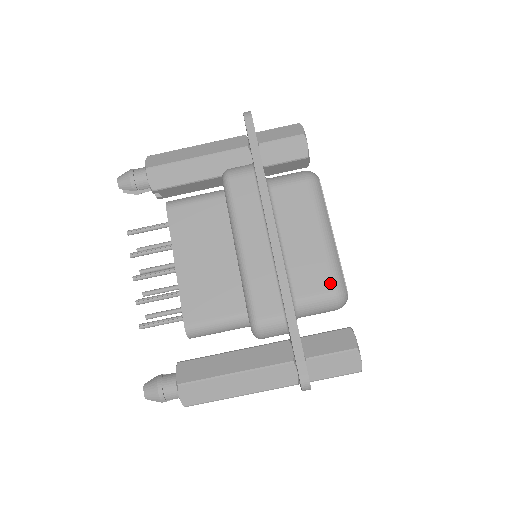
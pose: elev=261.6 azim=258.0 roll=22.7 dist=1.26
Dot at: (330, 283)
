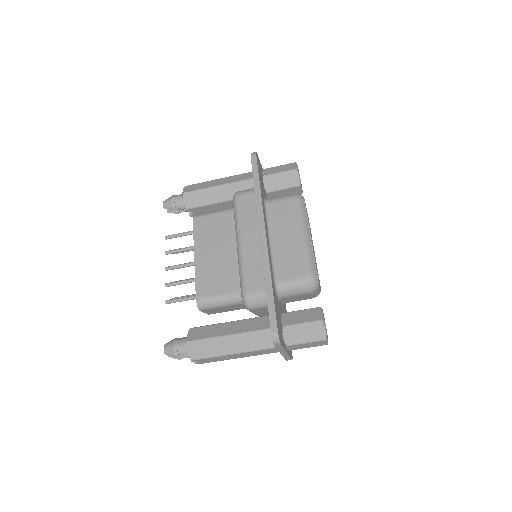
Dot at: (304, 271)
